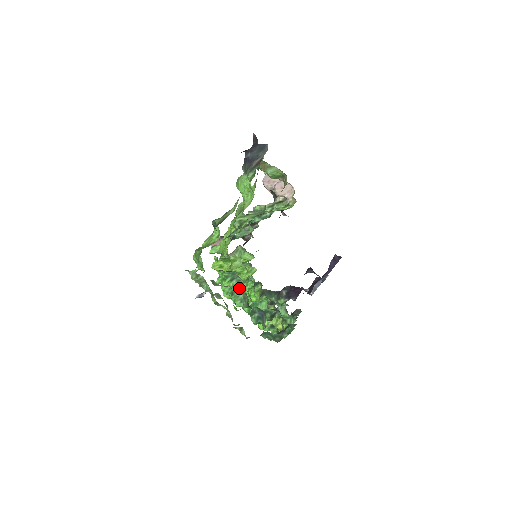
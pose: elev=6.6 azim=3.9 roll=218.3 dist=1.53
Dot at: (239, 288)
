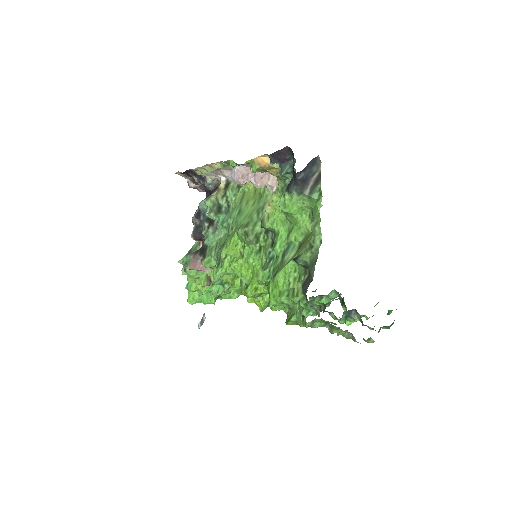
Dot at: (309, 302)
